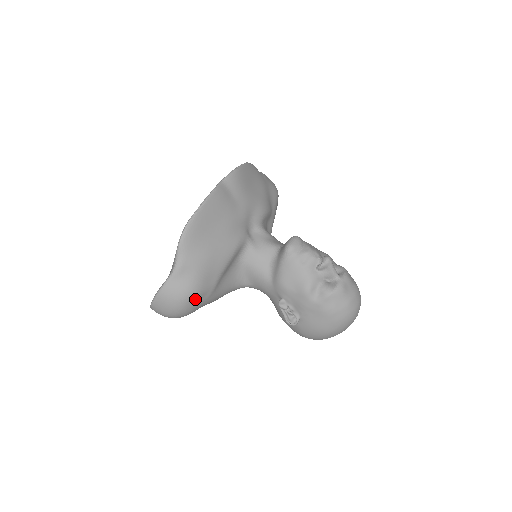
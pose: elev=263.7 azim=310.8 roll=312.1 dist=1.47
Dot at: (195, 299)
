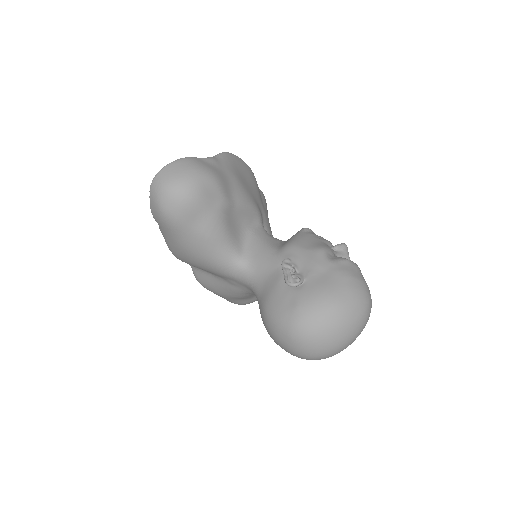
Dot at: (211, 186)
